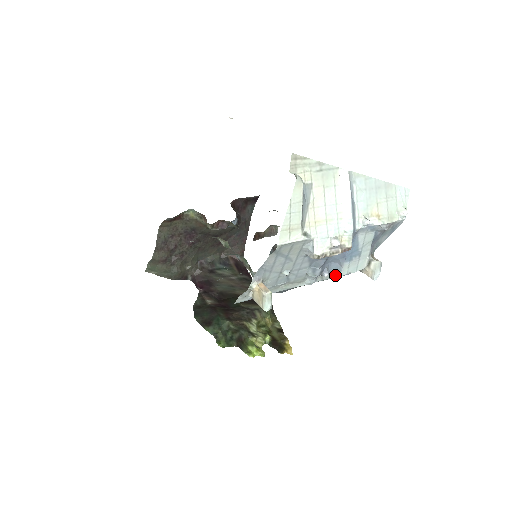
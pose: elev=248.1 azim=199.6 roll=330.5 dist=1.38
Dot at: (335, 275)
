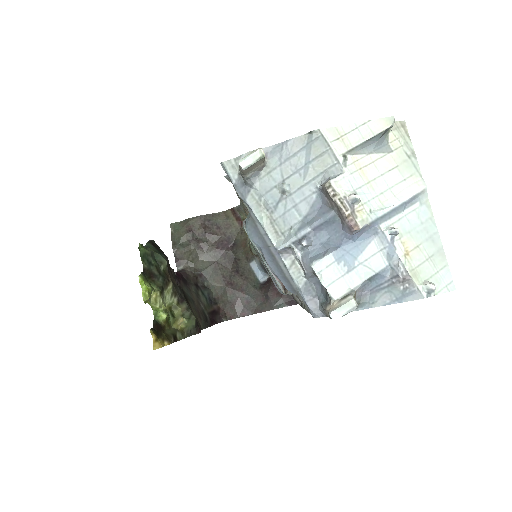
Dot at: (308, 263)
